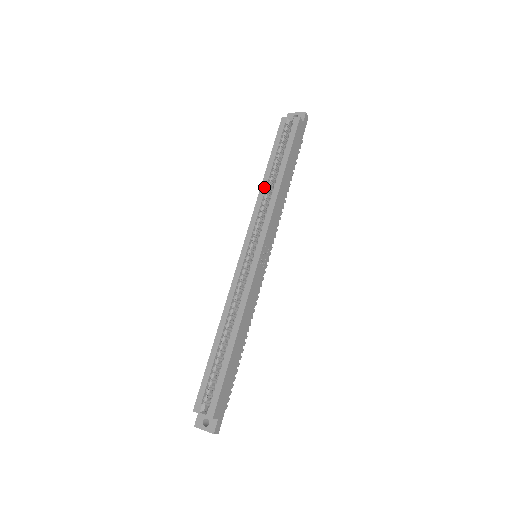
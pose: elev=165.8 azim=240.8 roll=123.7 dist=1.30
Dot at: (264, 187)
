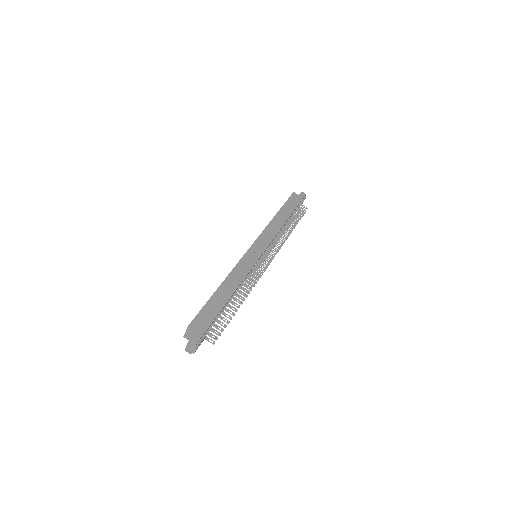
Dot at: occluded
